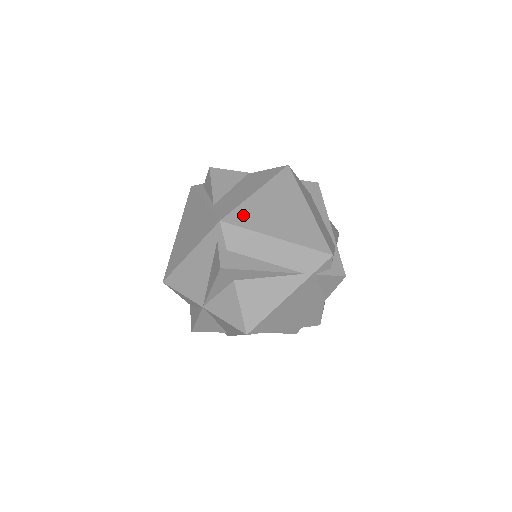
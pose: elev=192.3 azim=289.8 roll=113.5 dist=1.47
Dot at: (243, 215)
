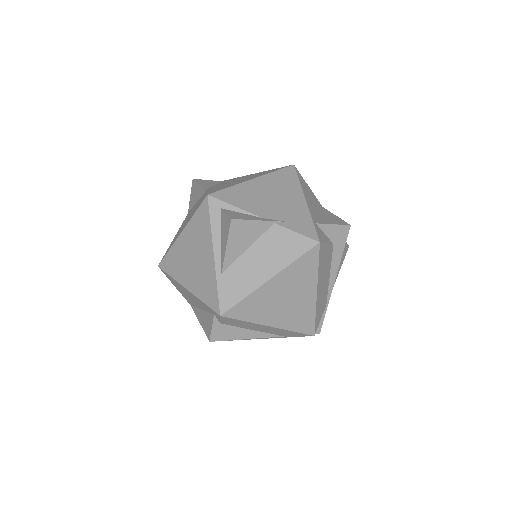
Dot at: (245, 308)
